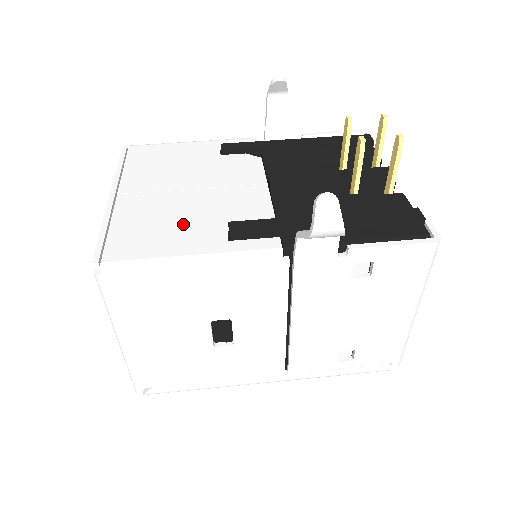
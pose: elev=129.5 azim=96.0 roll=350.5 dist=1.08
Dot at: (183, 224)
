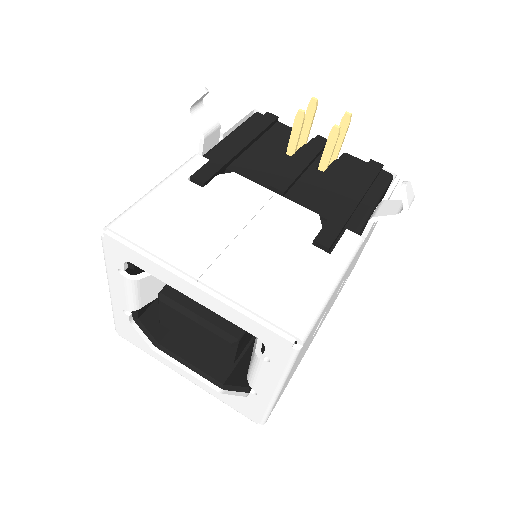
Dot at: (288, 265)
